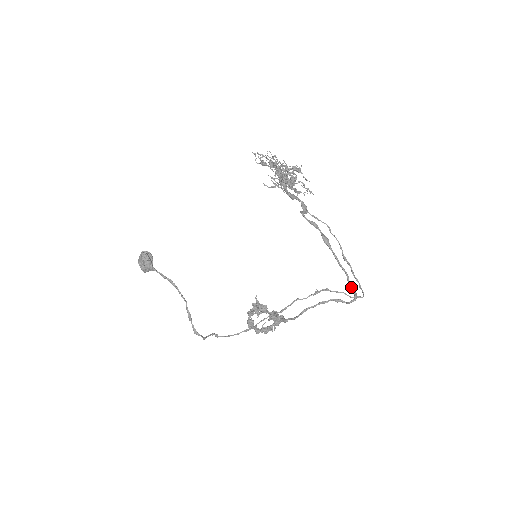
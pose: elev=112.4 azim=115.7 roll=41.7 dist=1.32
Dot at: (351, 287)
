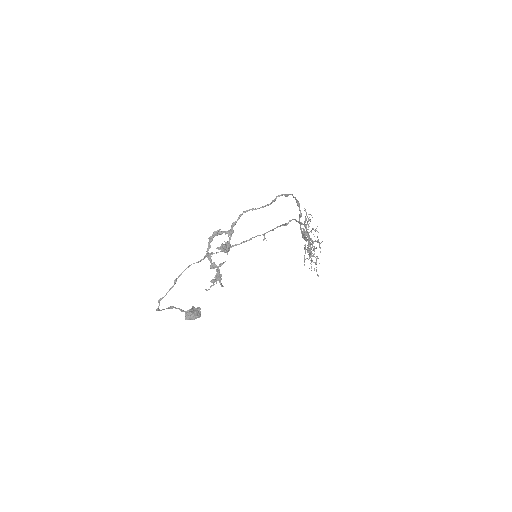
Dot at: (288, 195)
